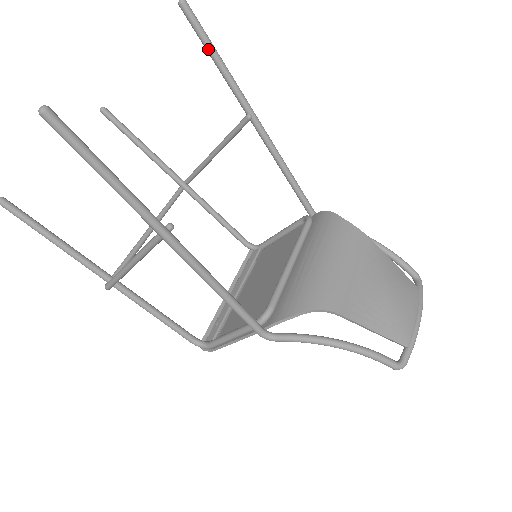
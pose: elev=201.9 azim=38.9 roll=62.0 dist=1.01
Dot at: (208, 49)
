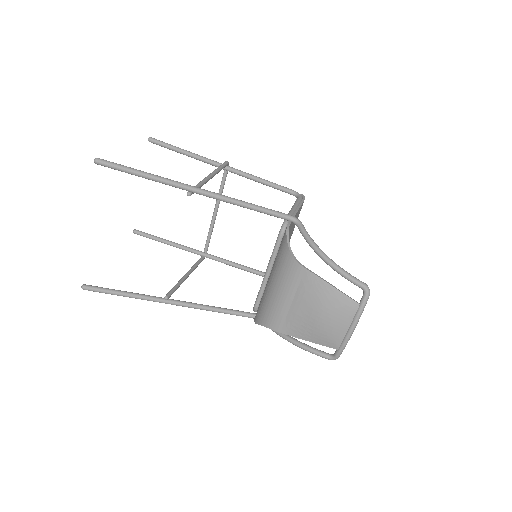
Dot at: (132, 174)
